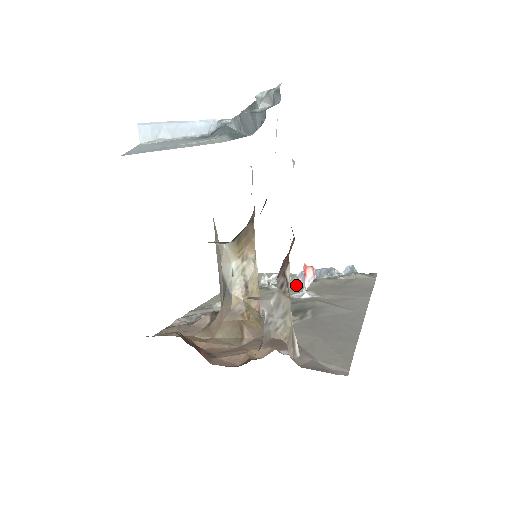
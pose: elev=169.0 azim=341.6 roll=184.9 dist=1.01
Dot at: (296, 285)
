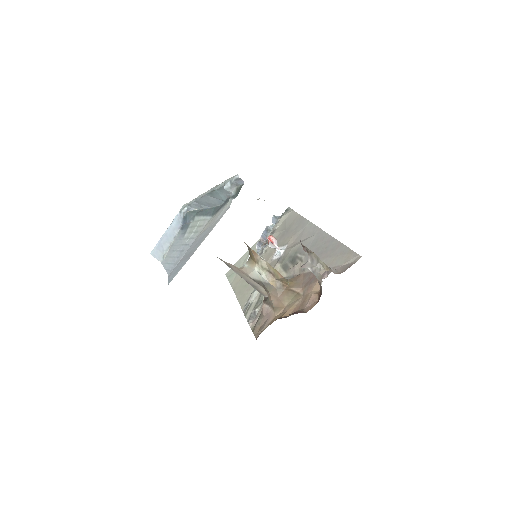
Dot at: (264, 253)
